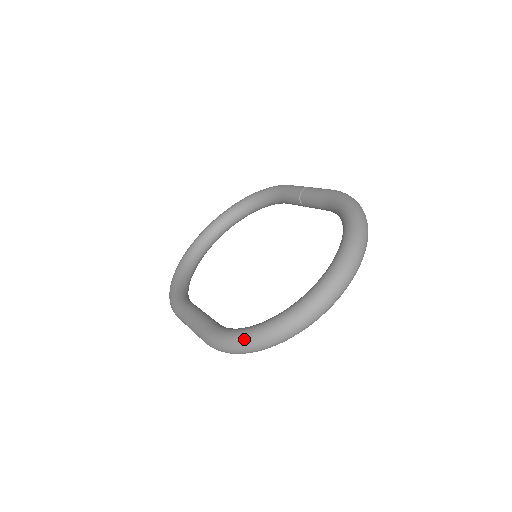
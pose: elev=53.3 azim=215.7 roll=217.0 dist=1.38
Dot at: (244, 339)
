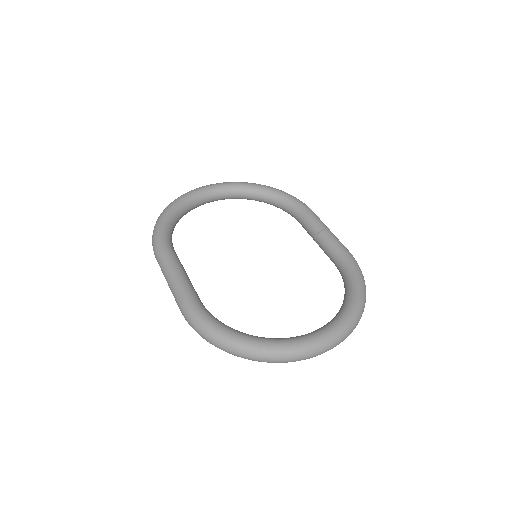
Dot at: (226, 339)
